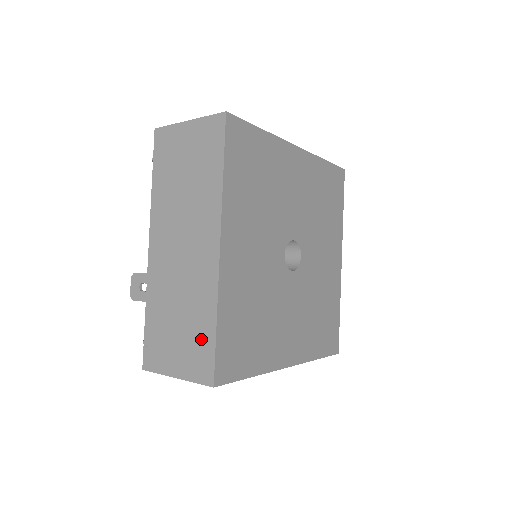
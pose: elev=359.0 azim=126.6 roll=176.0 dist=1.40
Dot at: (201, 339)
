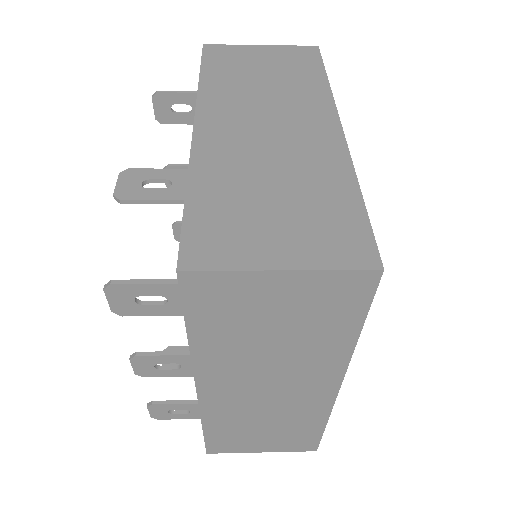
Dot at: (334, 211)
